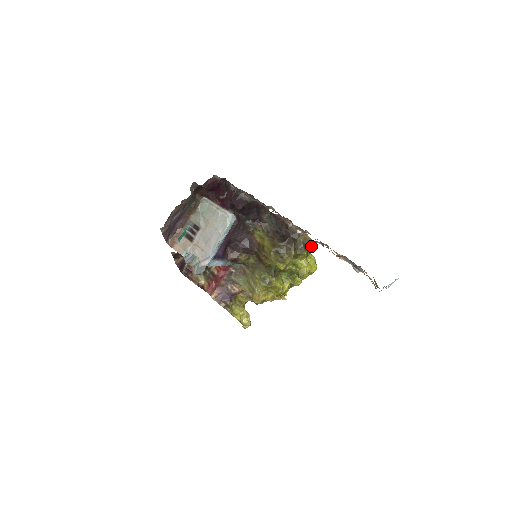
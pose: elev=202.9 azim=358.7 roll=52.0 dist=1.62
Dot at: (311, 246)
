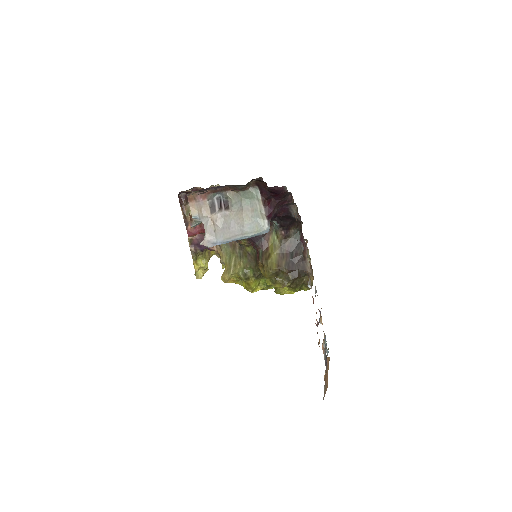
Dot at: (307, 288)
